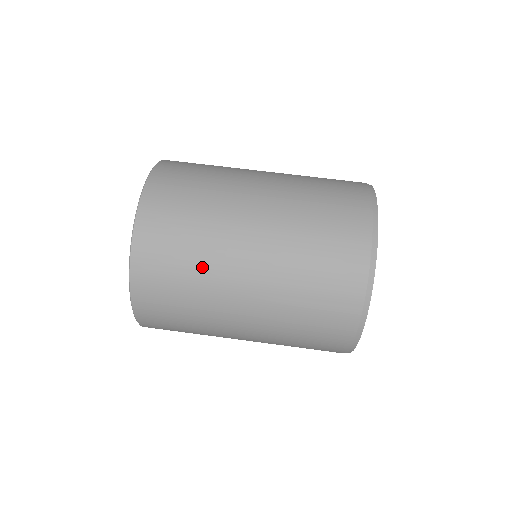
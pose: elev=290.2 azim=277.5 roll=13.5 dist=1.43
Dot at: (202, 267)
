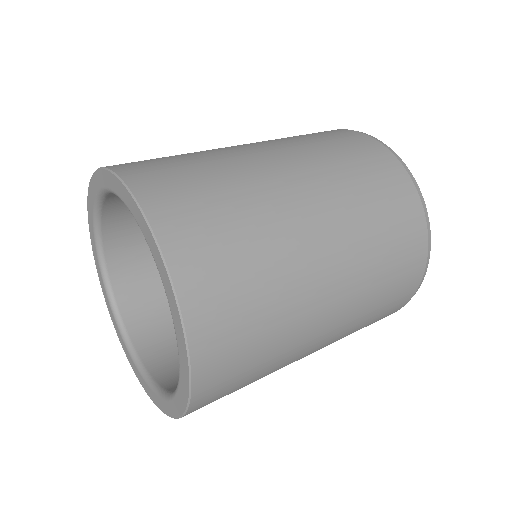
Dot at: (283, 325)
